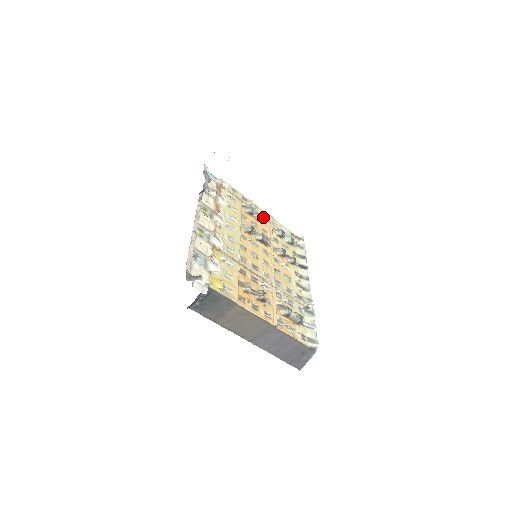
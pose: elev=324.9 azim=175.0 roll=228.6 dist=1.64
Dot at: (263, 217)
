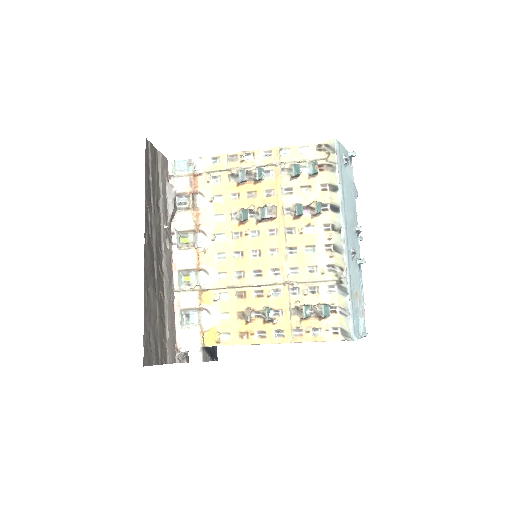
Dot at: (260, 172)
